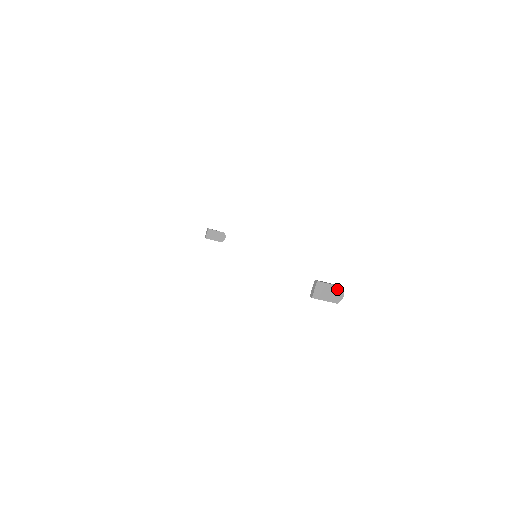
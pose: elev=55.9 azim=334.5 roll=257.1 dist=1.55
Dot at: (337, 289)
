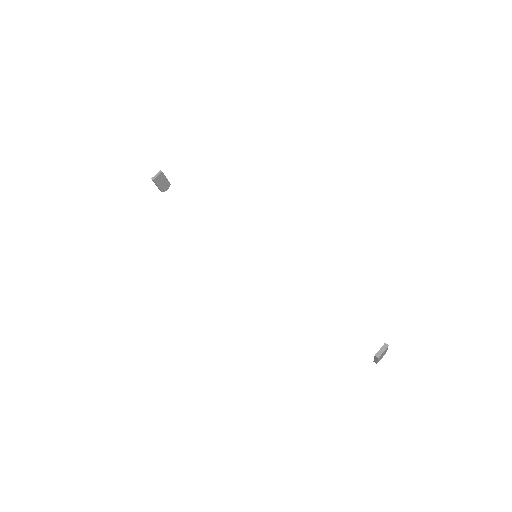
Dot at: (385, 353)
